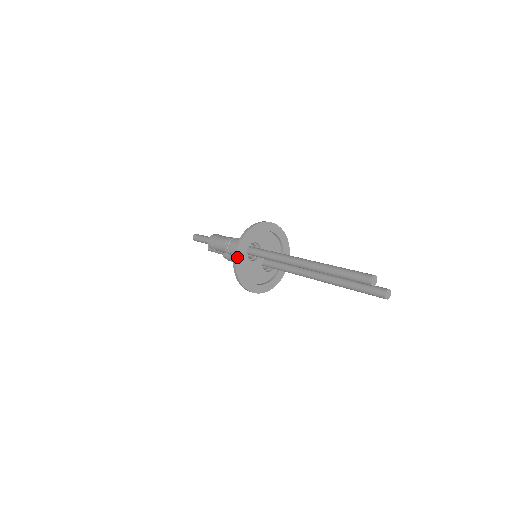
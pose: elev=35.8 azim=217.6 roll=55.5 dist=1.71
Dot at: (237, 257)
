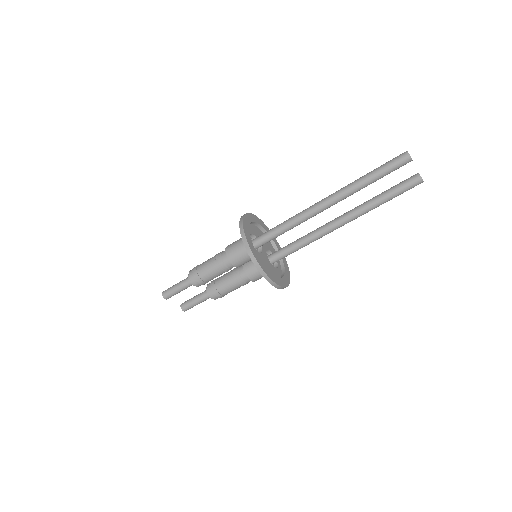
Dot at: (248, 243)
